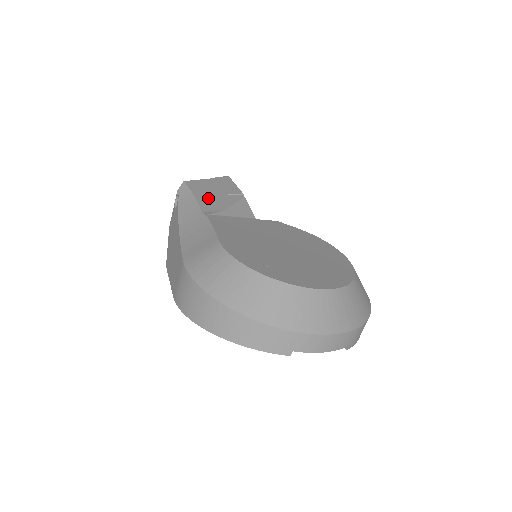
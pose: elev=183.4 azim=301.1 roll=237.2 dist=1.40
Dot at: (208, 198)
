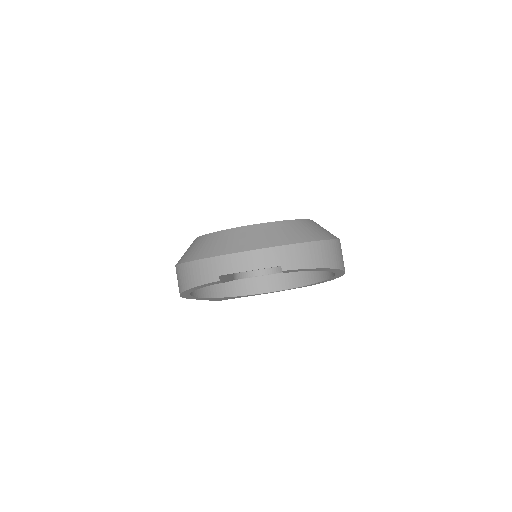
Dot at: occluded
